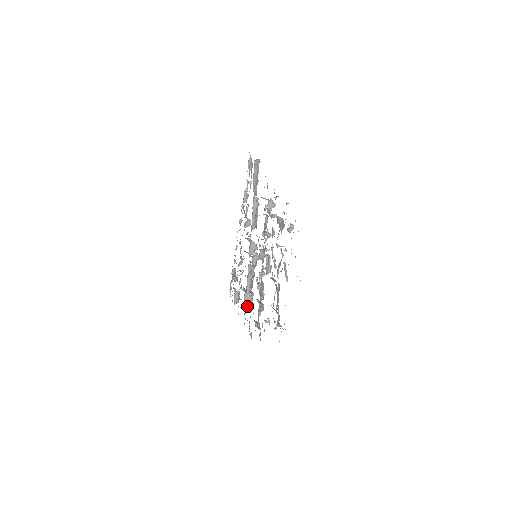
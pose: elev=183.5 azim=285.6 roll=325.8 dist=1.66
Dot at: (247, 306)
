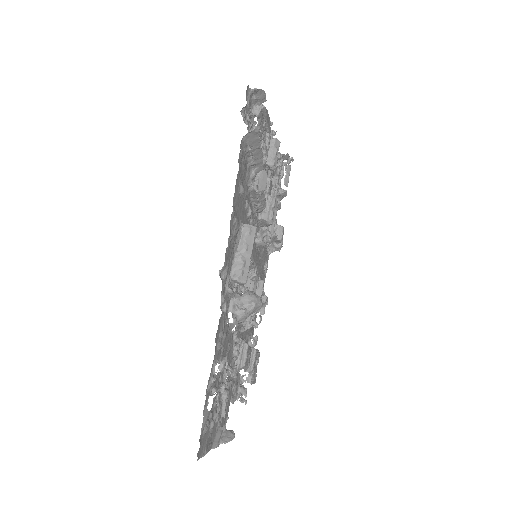
Dot at: (273, 247)
